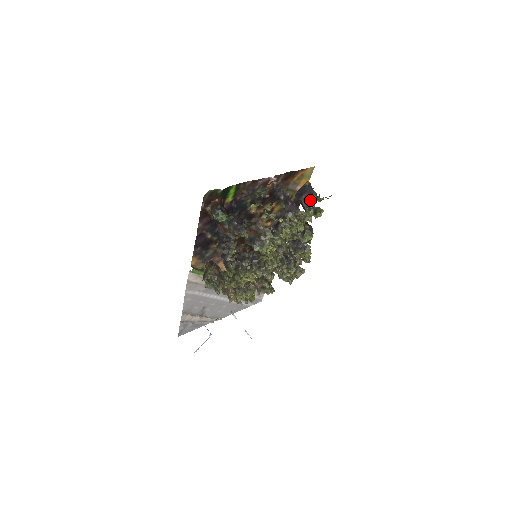
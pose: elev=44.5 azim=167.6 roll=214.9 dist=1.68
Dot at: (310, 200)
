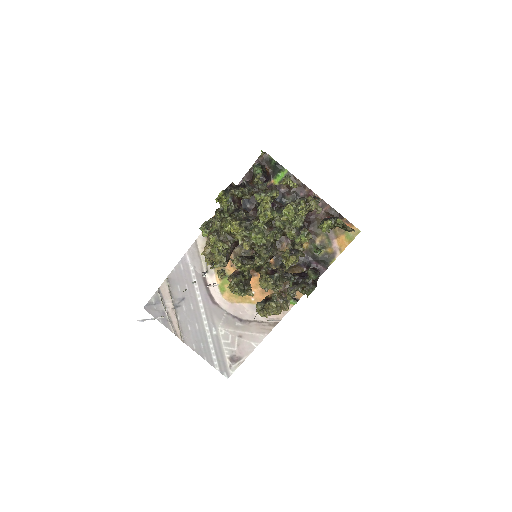
Dot at: occluded
